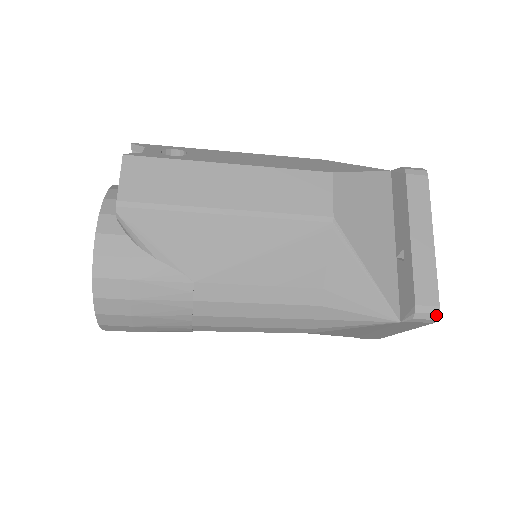
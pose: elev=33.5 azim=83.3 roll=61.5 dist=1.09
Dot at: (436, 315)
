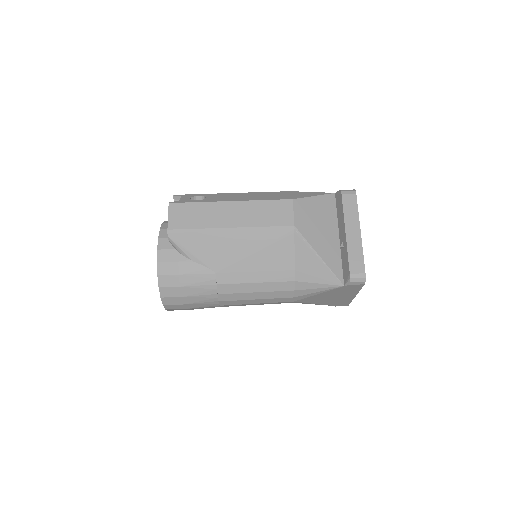
Dot at: (364, 279)
